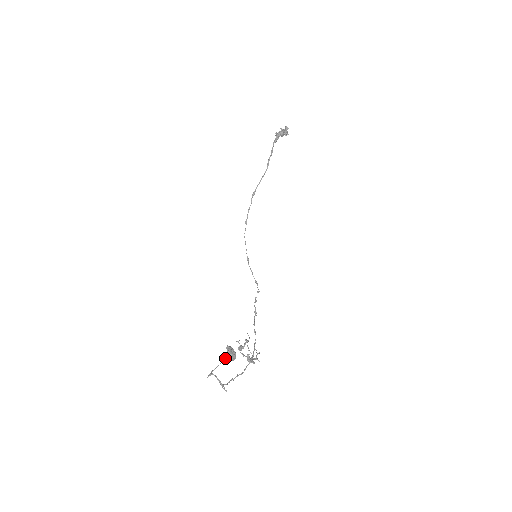
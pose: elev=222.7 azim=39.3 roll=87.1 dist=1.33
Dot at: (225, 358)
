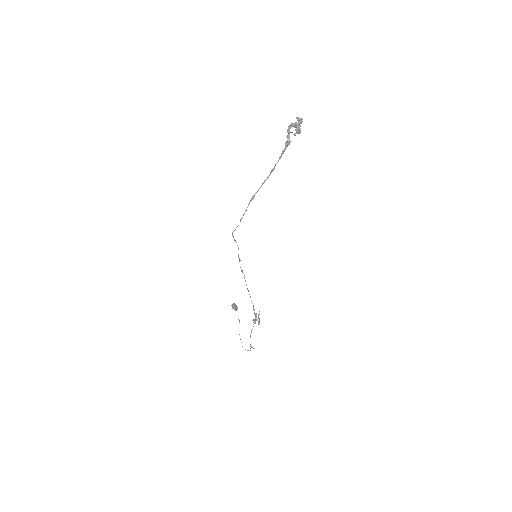
Dot at: occluded
